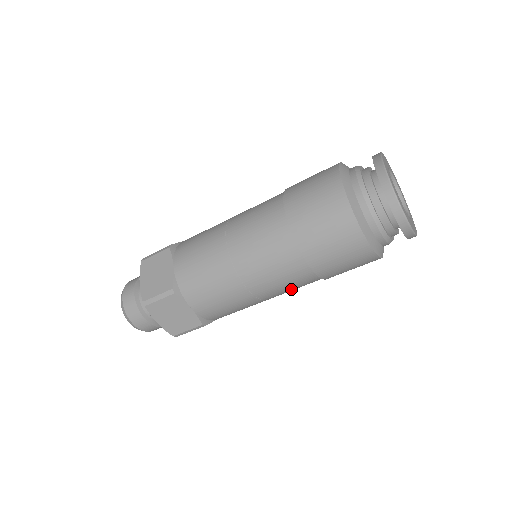
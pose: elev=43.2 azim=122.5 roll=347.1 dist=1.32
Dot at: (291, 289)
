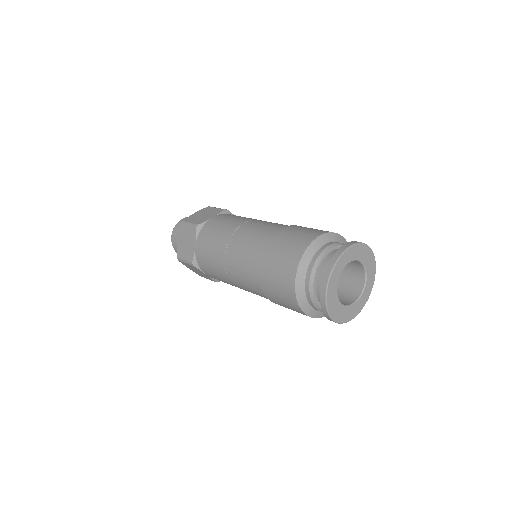
Dot at: occluded
